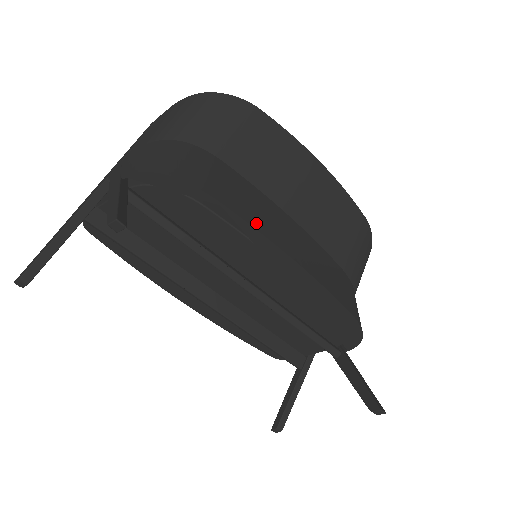
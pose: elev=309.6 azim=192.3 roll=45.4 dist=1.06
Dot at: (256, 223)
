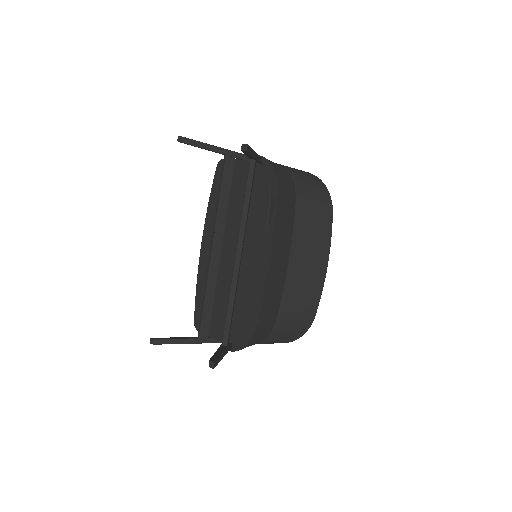
Dot at: (277, 229)
